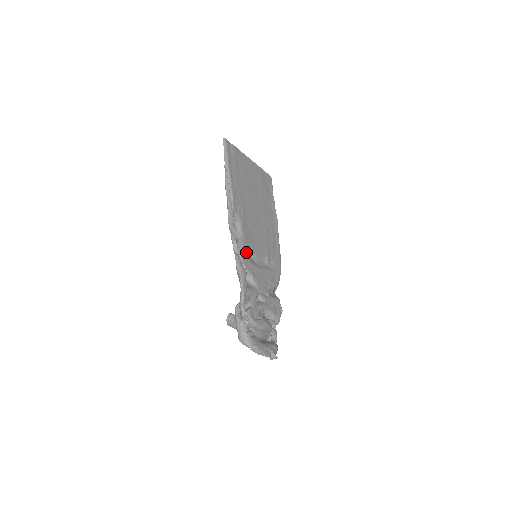
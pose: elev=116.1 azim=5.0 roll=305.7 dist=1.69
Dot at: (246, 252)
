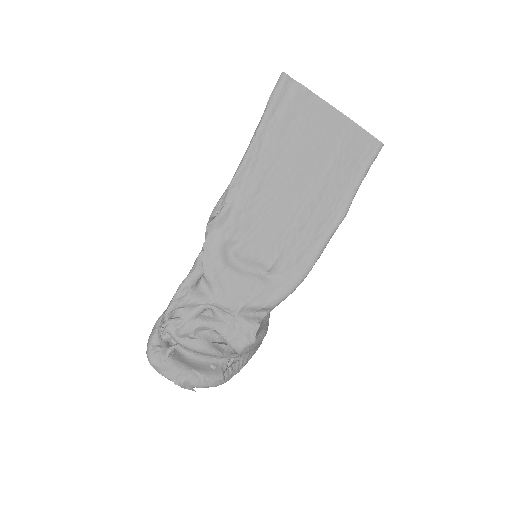
Dot at: (221, 247)
